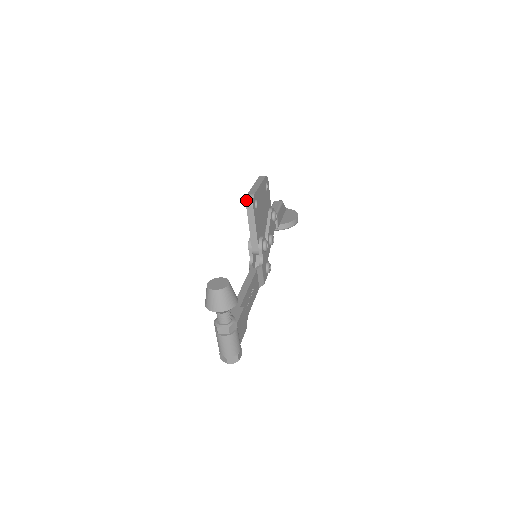
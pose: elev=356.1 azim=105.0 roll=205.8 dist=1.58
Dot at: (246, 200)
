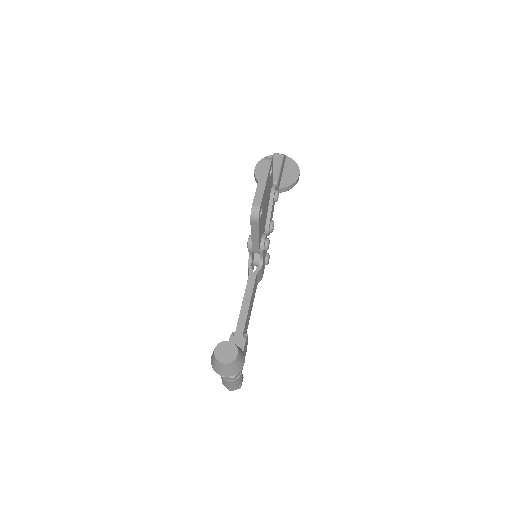
Dot at: occluded
